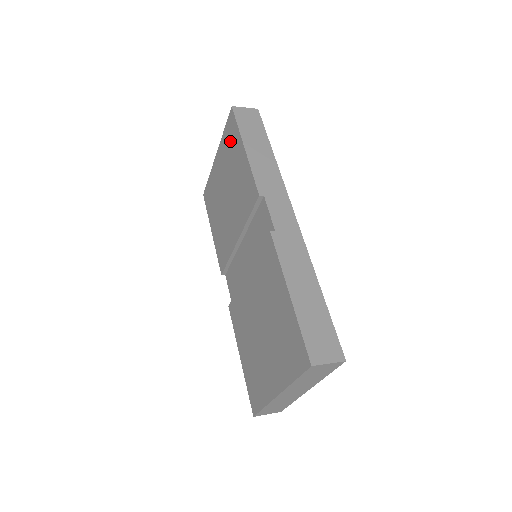
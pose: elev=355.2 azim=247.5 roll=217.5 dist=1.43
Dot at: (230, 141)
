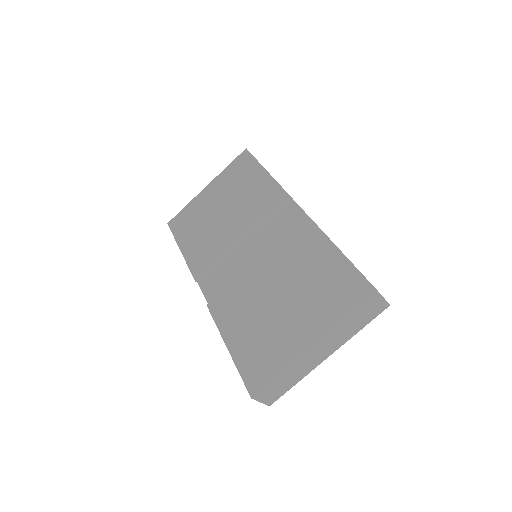
Dot at: (239, 170)
